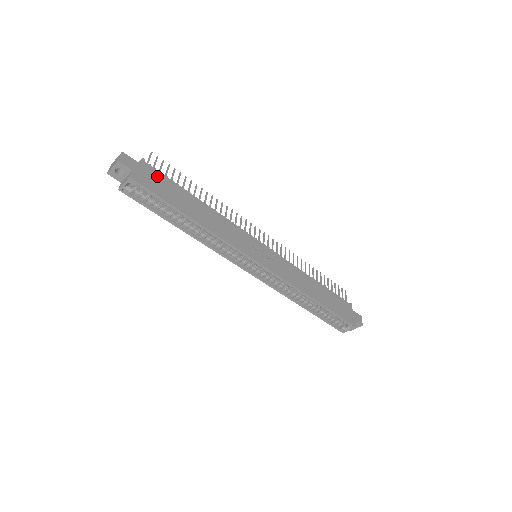
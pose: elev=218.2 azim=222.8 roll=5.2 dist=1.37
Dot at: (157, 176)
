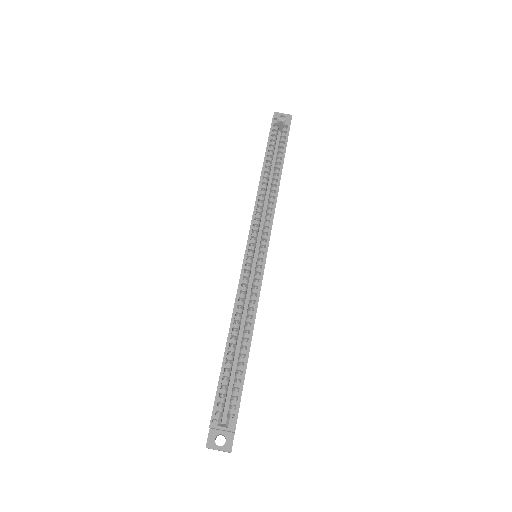
Dot at: occluded
